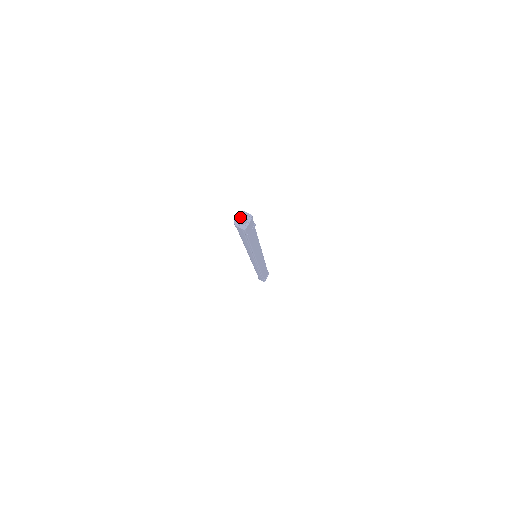
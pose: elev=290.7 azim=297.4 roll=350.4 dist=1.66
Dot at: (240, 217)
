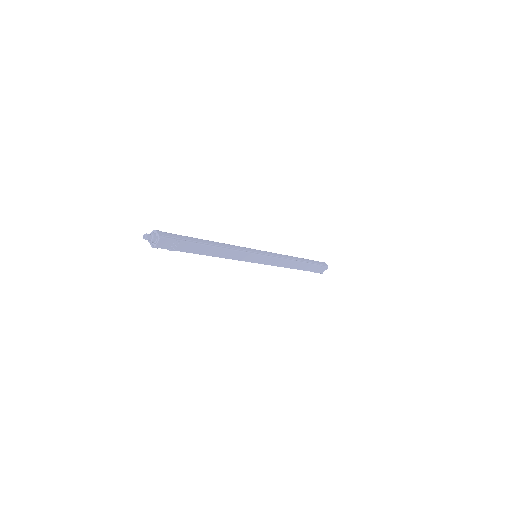
Dot at: (150, 236)
